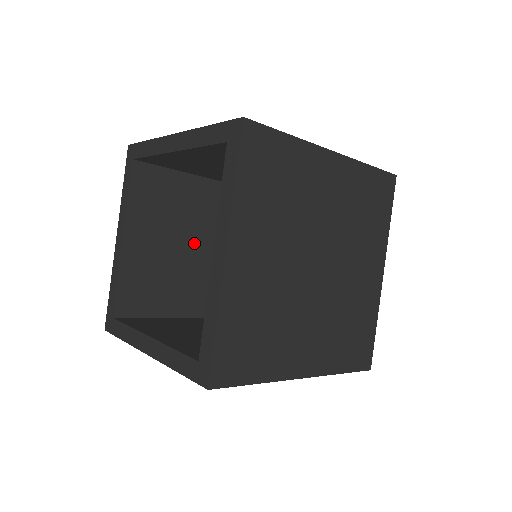
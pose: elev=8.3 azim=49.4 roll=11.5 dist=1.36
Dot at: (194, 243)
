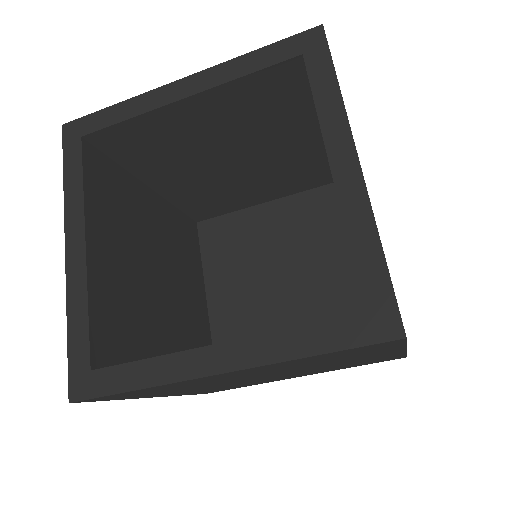
Dot at: (153, 266)
